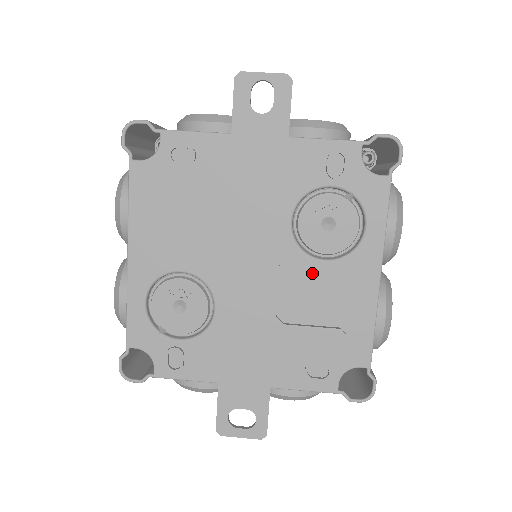
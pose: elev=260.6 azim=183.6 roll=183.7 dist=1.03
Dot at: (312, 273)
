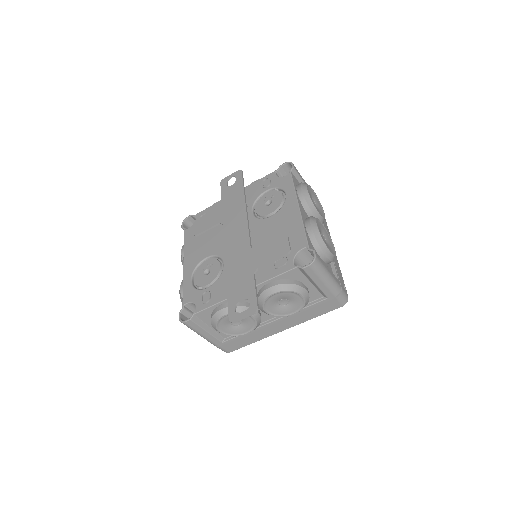
Dot at: (266, 224)
